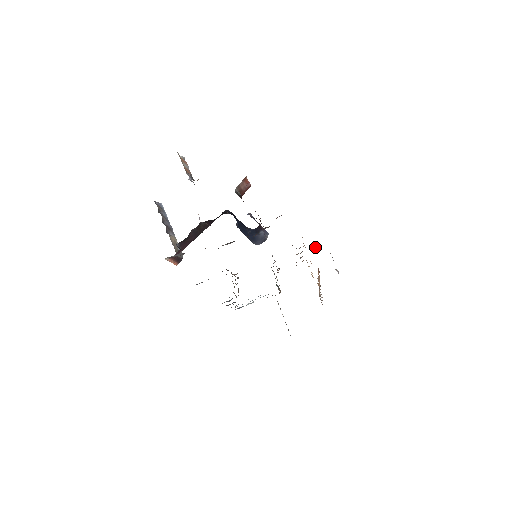
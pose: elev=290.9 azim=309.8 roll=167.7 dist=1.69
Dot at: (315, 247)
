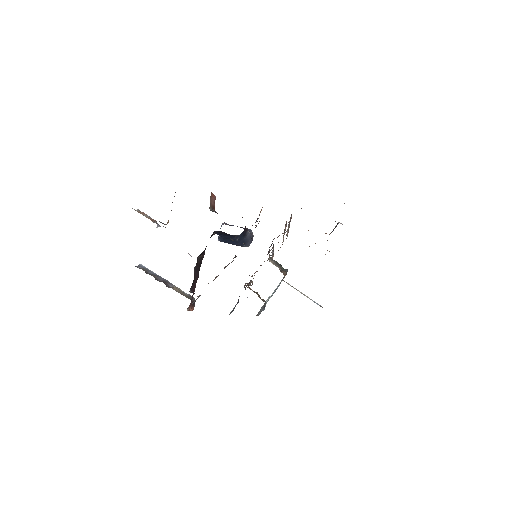
Dot at: occluded
